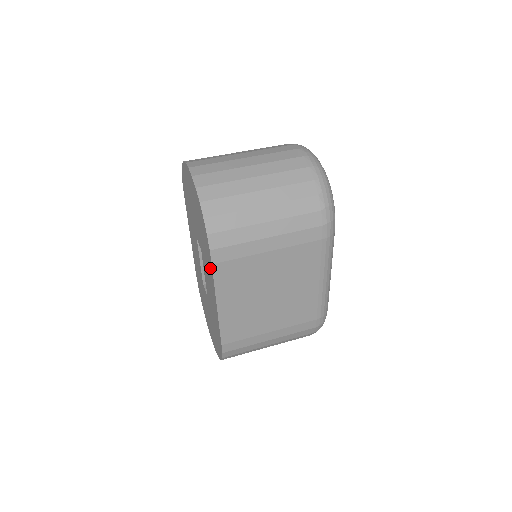
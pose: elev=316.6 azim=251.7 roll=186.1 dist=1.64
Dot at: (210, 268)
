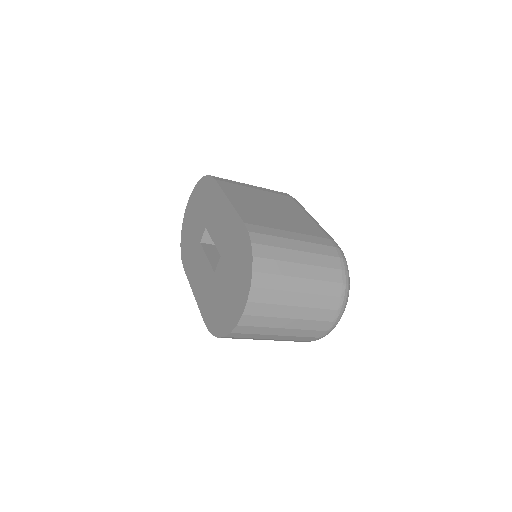
Dot at: (215, 191)
